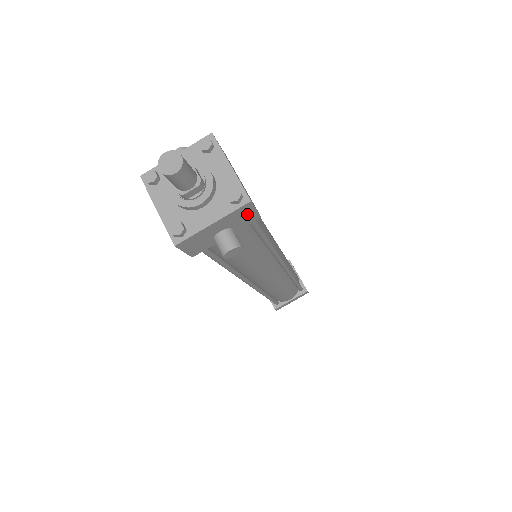
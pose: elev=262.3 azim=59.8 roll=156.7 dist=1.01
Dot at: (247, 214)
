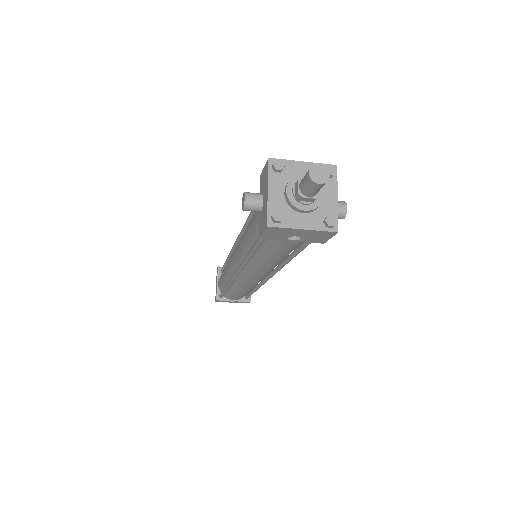
Dot at: occluded
